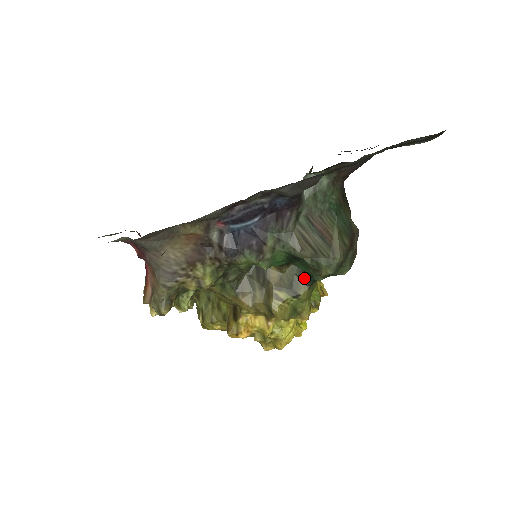
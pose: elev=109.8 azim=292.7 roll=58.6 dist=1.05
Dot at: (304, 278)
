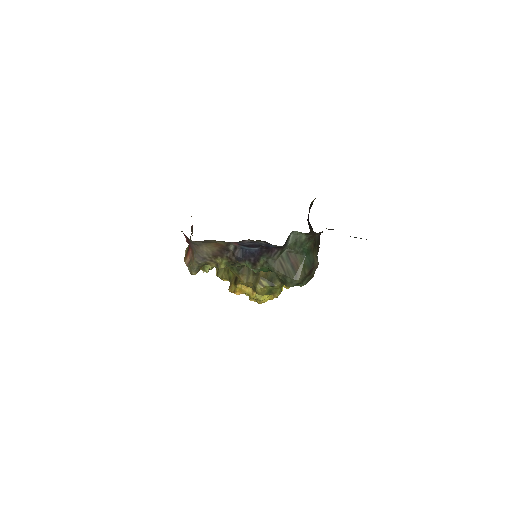
Dot at: occluded
